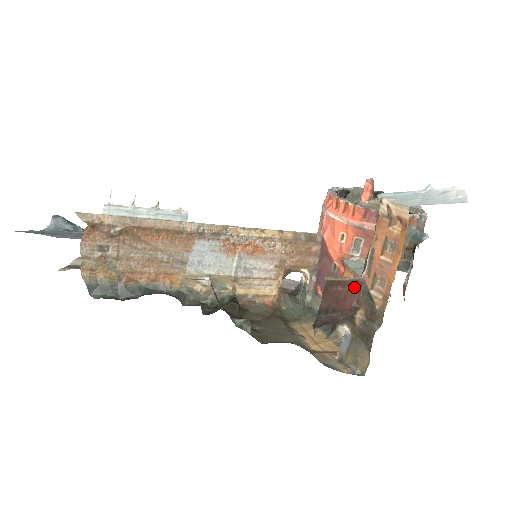
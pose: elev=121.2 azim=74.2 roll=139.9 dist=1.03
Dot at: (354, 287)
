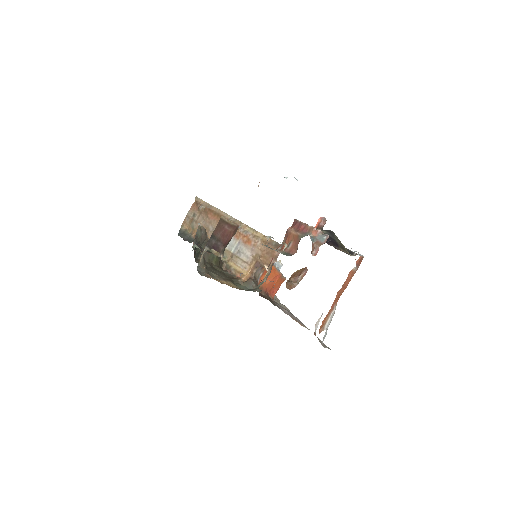
Dot at: (234, 231)
